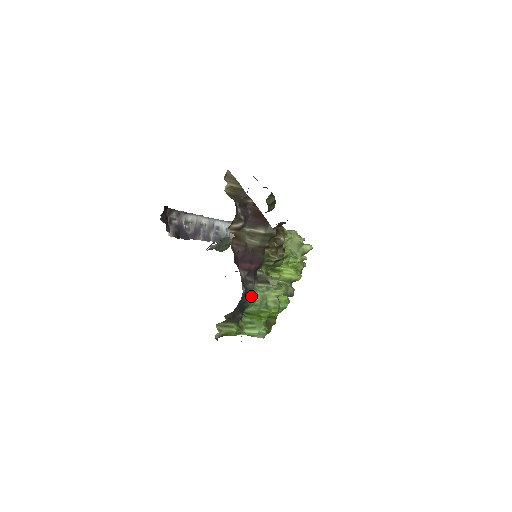
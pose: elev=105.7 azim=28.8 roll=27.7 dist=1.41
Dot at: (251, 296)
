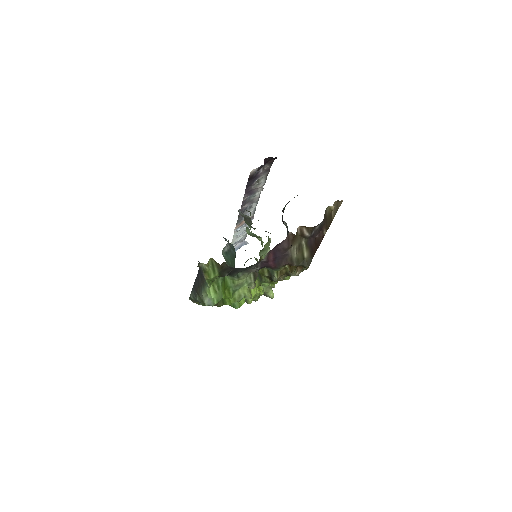
Dot at: (242, 274)
